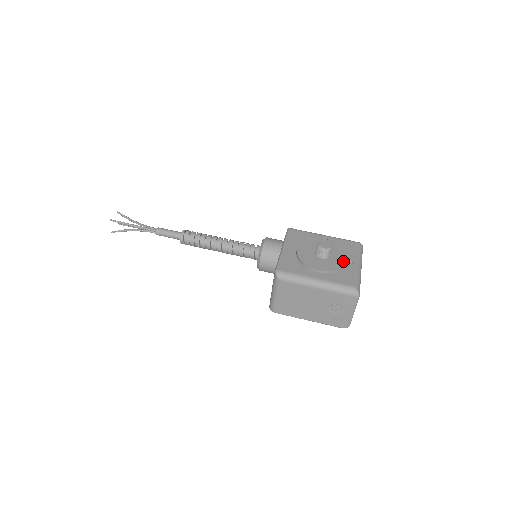
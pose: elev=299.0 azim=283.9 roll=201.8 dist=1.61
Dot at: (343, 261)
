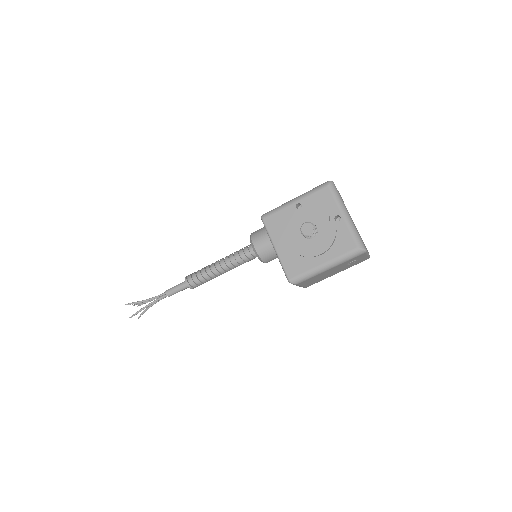
Dot at: (331, 226)
